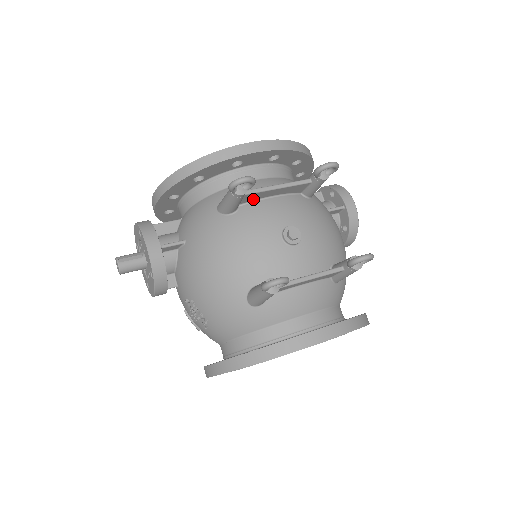
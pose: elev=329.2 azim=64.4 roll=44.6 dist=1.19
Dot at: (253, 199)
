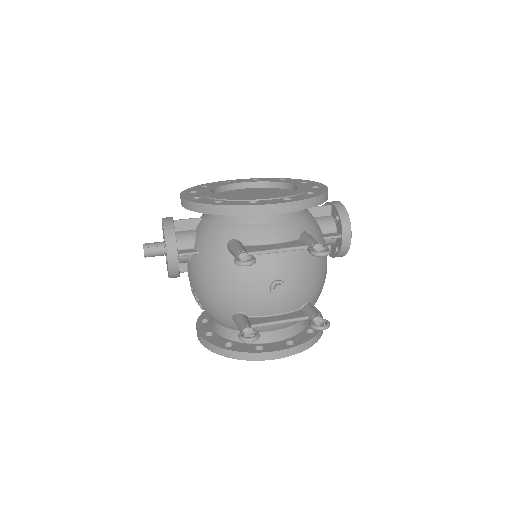
Dot at: occluded
